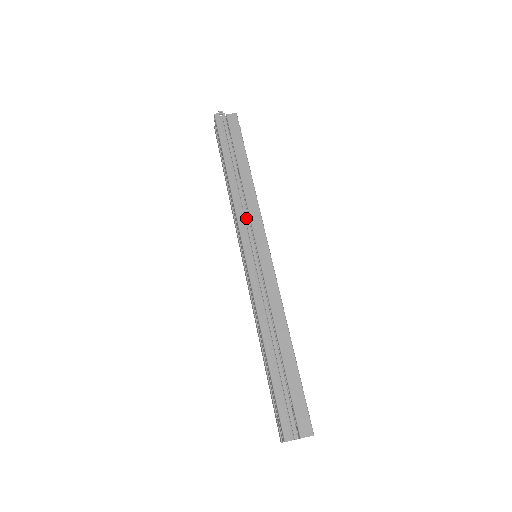
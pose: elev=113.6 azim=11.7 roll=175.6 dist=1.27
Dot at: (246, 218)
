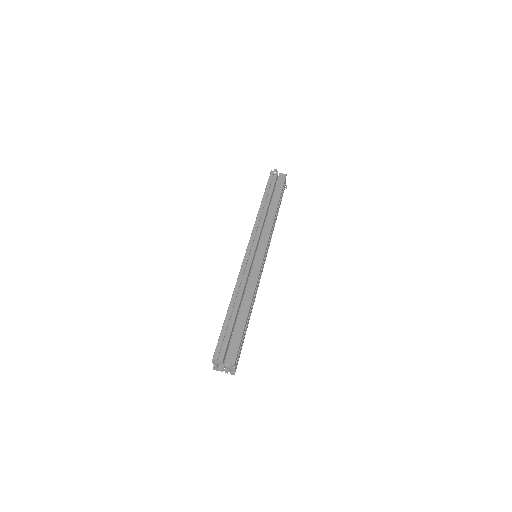
Dot at: (259, 230)
